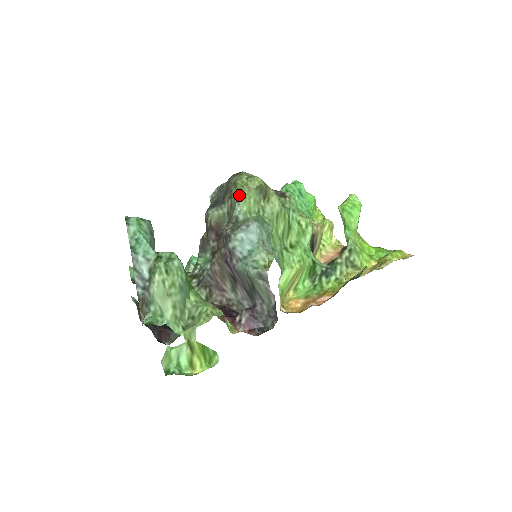
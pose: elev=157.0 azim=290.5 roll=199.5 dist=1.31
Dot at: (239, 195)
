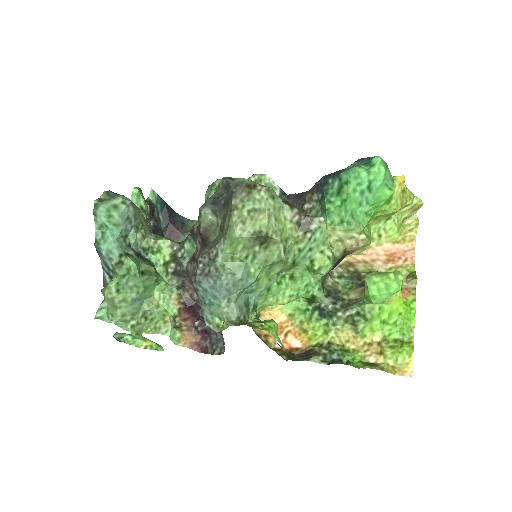
Dot at: (226, 234)
